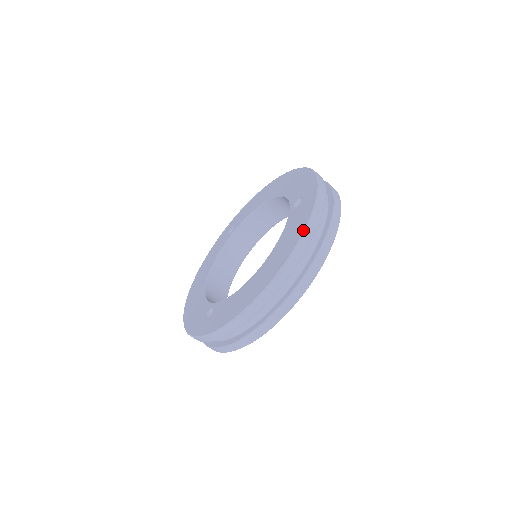
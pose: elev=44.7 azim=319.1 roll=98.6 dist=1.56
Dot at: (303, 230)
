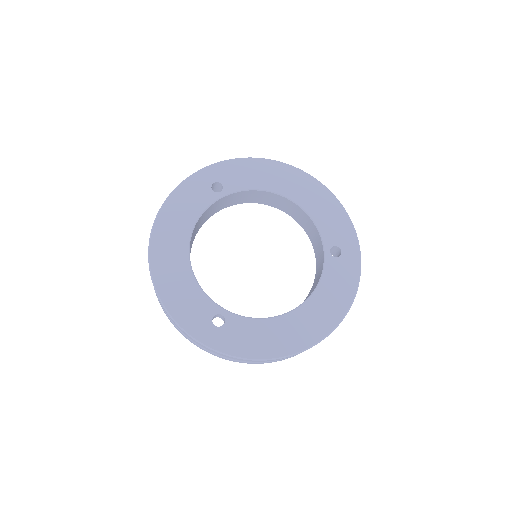
Dot at: (351, 304)
